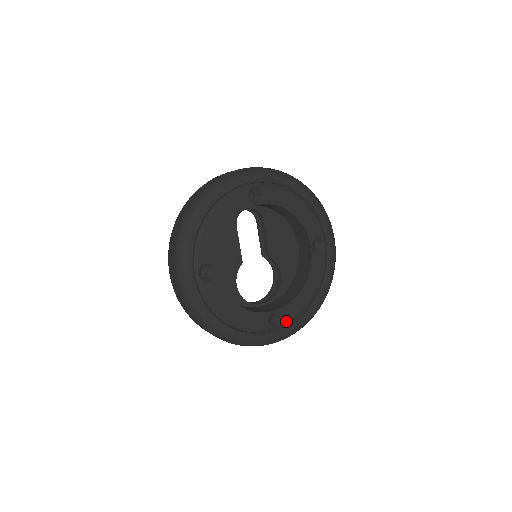
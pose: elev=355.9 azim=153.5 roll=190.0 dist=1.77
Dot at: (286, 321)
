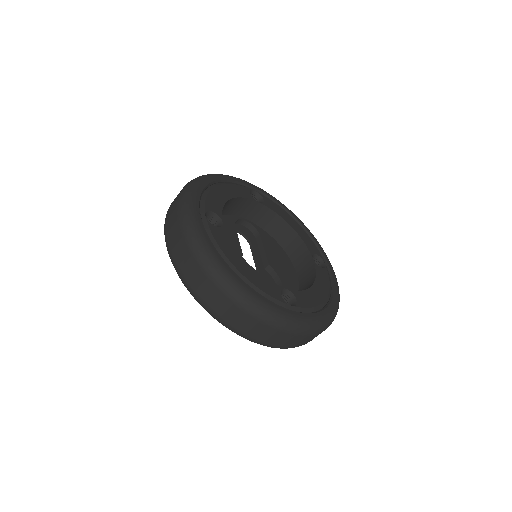
Dot at: (301, 306)
